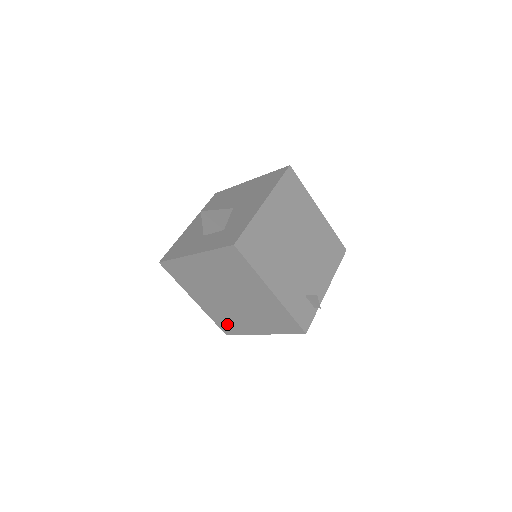
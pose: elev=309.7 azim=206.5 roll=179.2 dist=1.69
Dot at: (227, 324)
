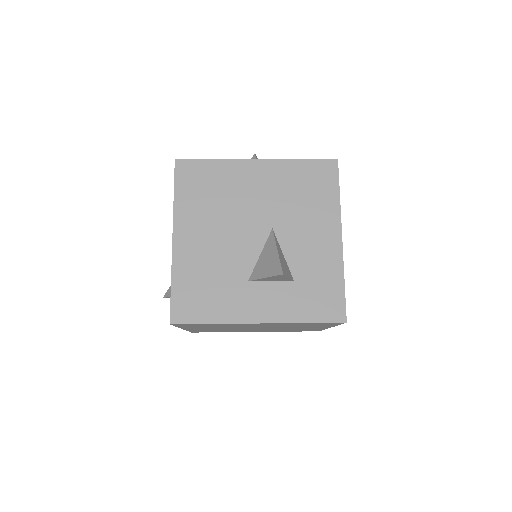
Dot at: (210, 331)
